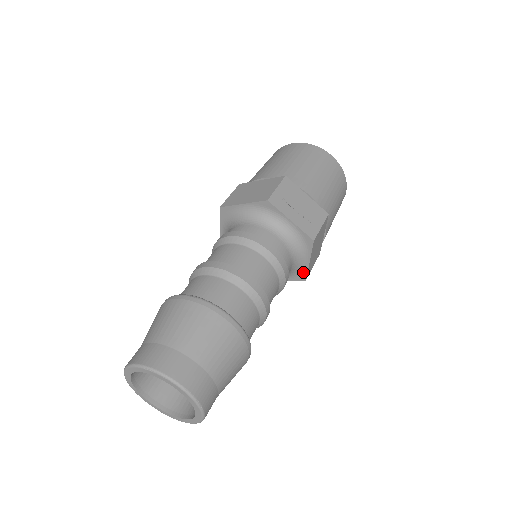
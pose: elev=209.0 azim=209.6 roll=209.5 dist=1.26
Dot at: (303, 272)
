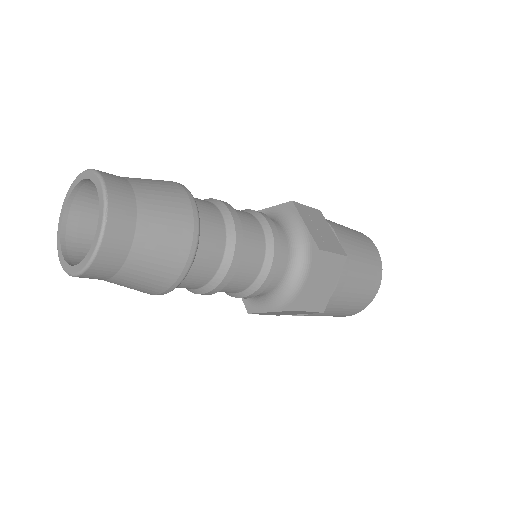
Dot at: (295, 297)
